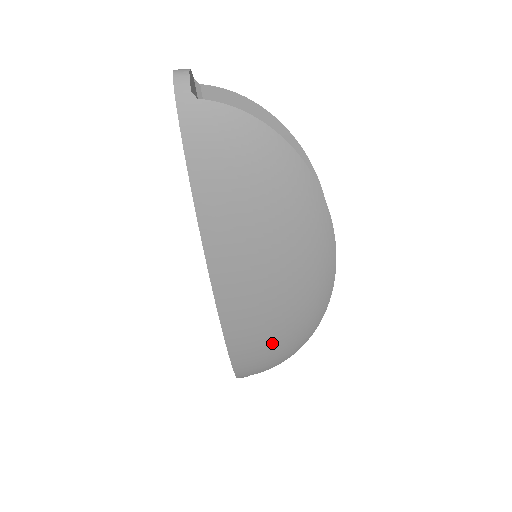
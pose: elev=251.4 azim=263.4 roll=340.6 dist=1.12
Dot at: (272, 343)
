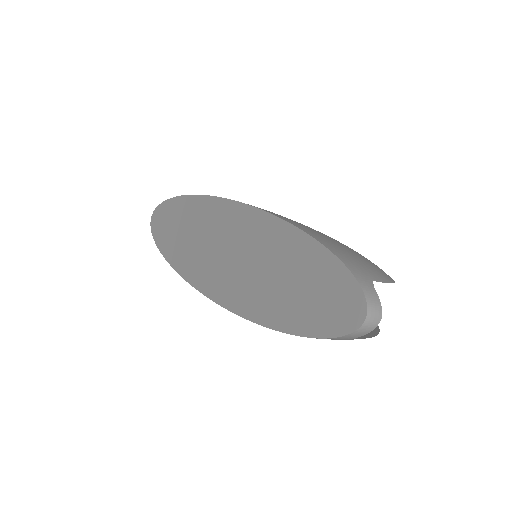
Dot at: occluded
